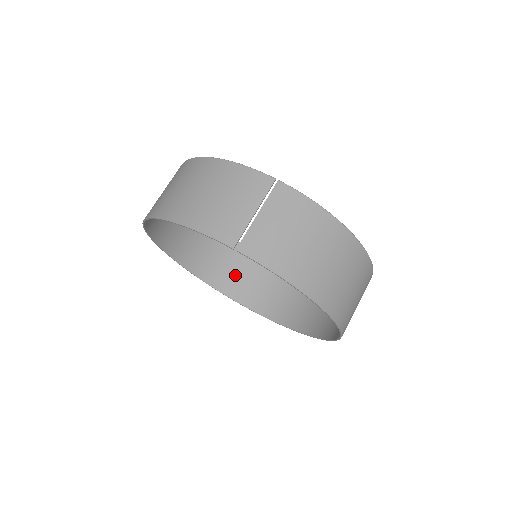
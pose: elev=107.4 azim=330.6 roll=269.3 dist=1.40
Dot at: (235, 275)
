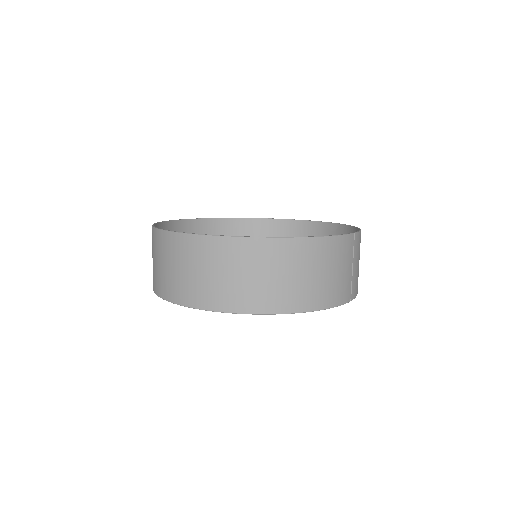
Dot at: occluded
